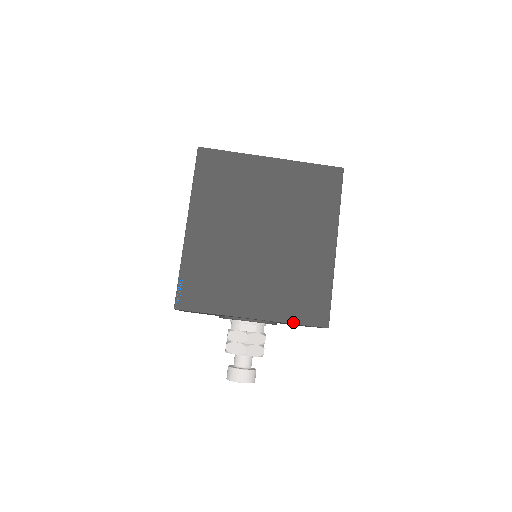
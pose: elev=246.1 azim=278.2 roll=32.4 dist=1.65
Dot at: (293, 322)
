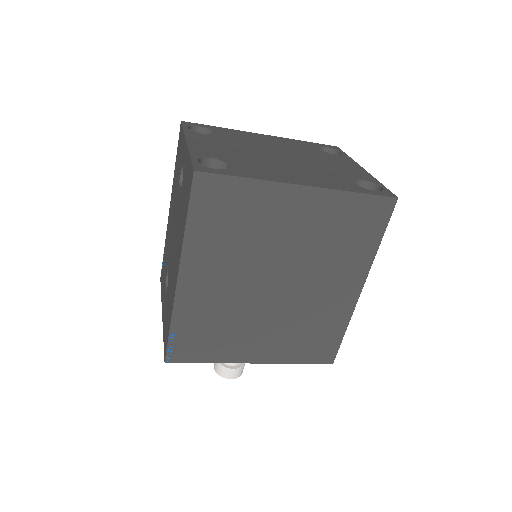
Dot at: (297, 362)
